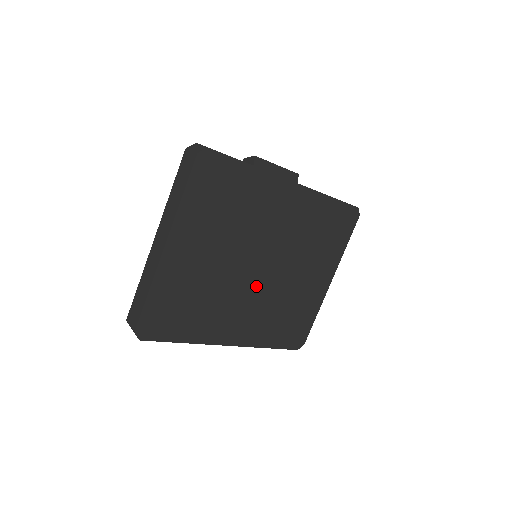
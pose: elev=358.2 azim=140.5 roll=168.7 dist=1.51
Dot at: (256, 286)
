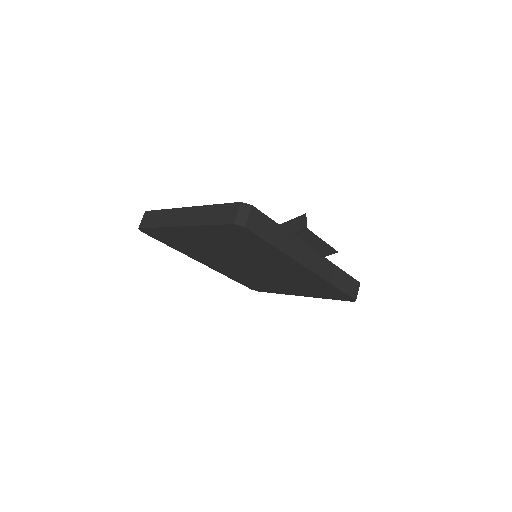
Dot at: (239, 266)
